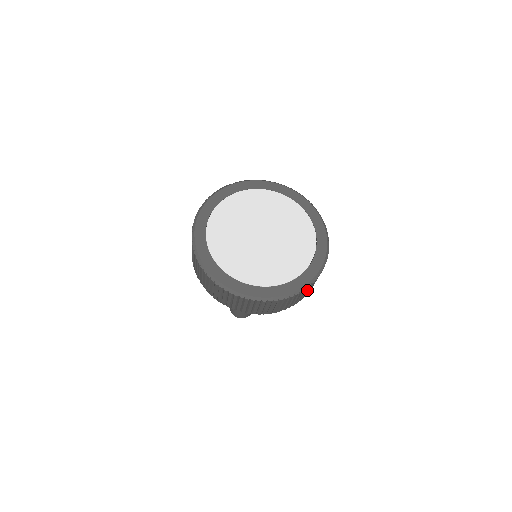
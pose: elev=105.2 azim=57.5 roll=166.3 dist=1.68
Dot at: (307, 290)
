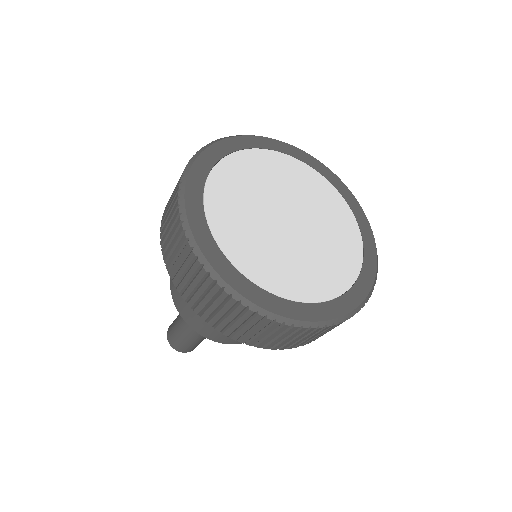
Dot at: occluded
